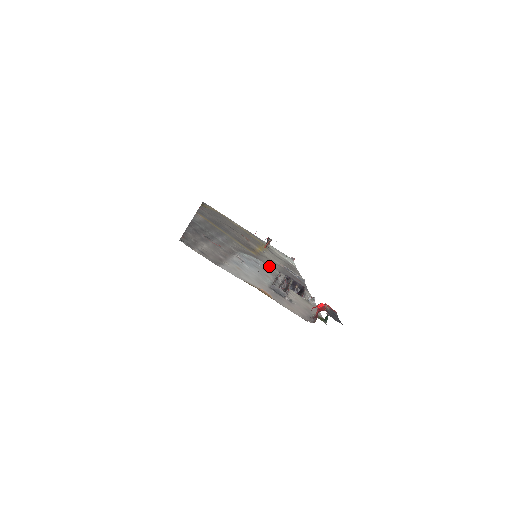
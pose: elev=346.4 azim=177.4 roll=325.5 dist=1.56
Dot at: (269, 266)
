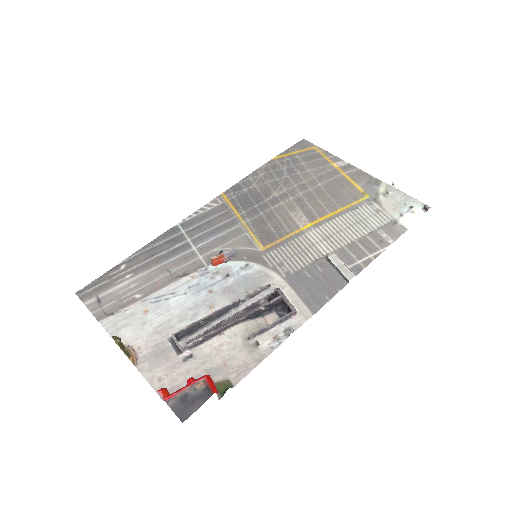
Dot at: (264, 272)
